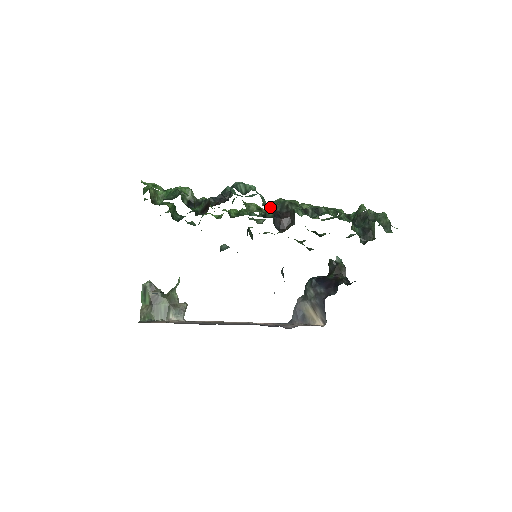
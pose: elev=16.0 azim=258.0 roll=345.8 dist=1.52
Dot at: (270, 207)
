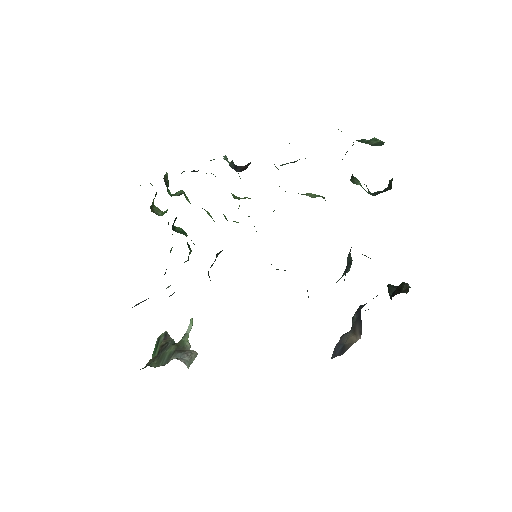
Dot at: occluded
